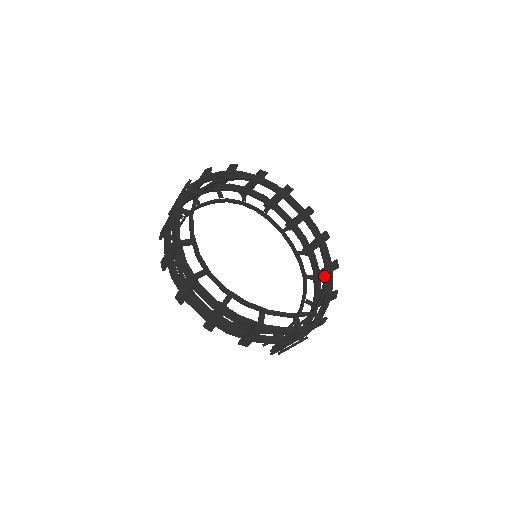
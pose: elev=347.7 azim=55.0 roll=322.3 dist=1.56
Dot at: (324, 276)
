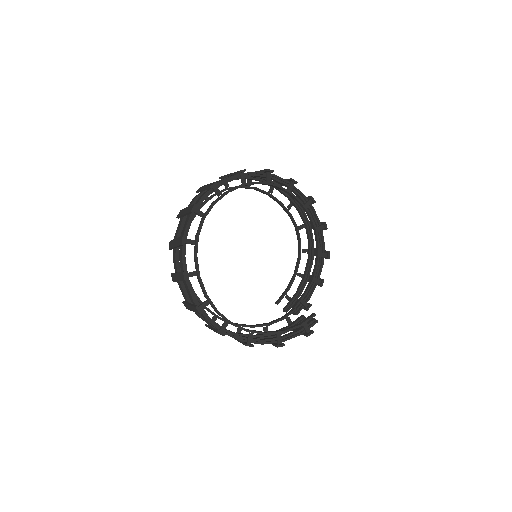
Dot at: (316, 243)
